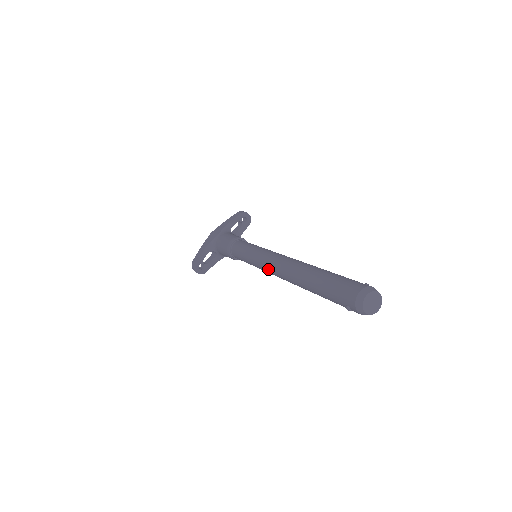
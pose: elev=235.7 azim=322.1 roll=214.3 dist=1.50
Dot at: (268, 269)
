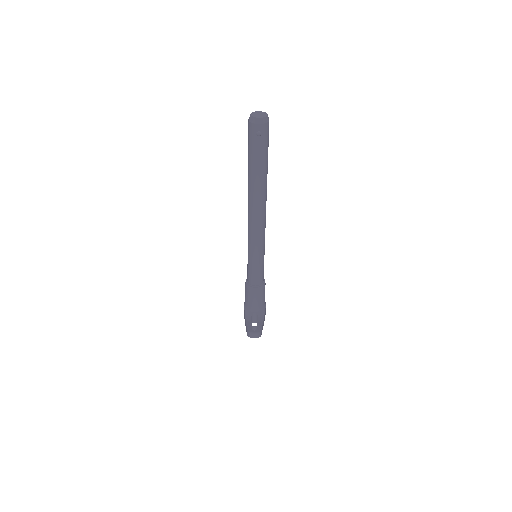
Dot at: (252, 230)
